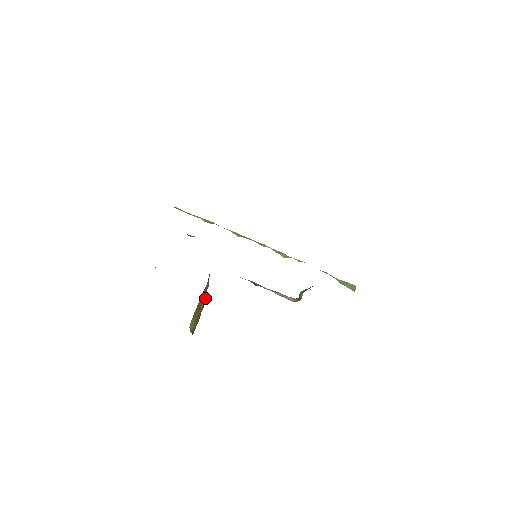
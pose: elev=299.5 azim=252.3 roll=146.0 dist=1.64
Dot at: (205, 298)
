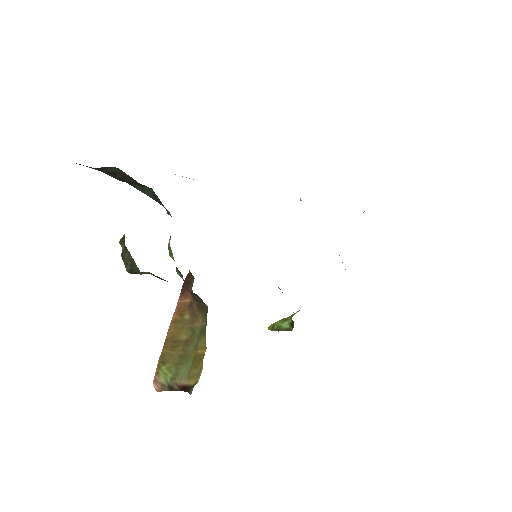
Dot at: (190, 321)
